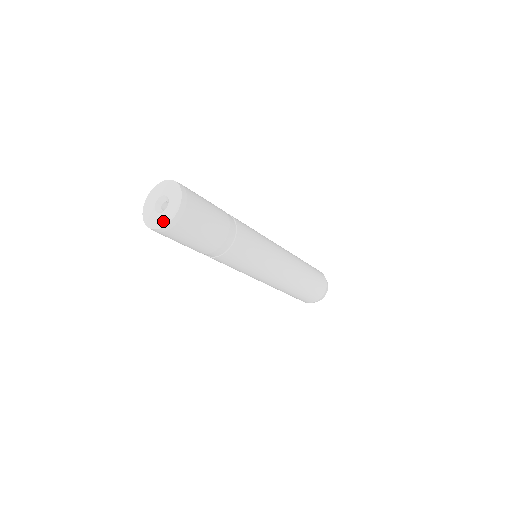
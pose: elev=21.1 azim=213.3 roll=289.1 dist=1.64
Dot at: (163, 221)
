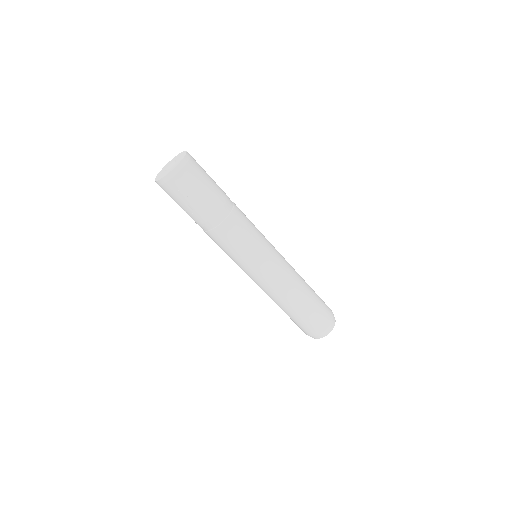
Dot at: (180, 160)
